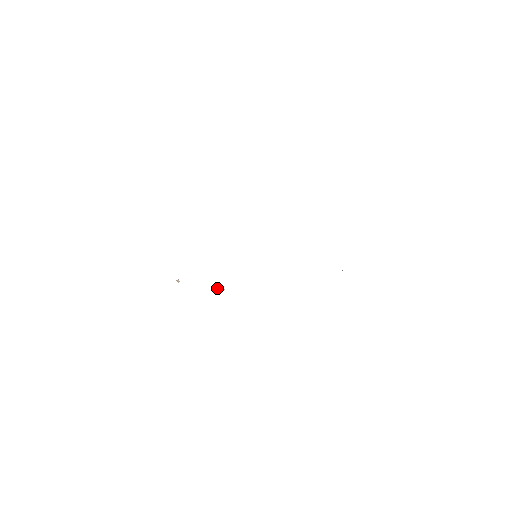
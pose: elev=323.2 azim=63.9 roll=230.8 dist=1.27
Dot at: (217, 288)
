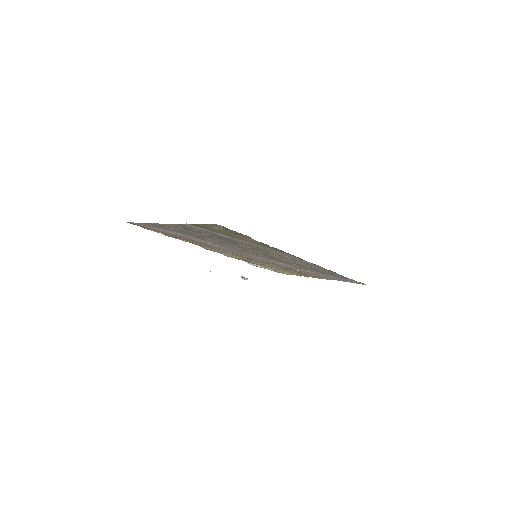
Dot at: (242, 277)
